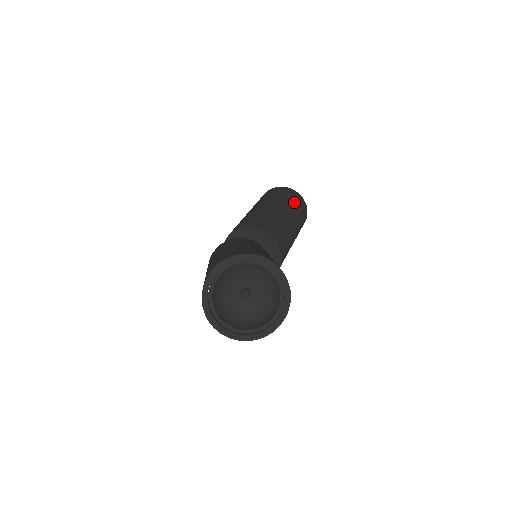
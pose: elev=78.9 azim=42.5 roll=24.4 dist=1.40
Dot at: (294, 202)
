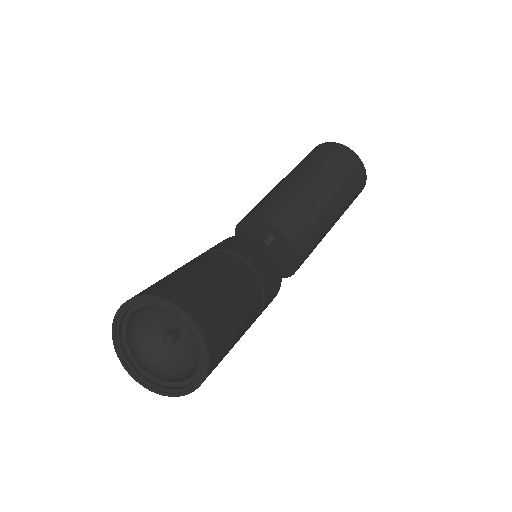
Dot at: (334, 163)
